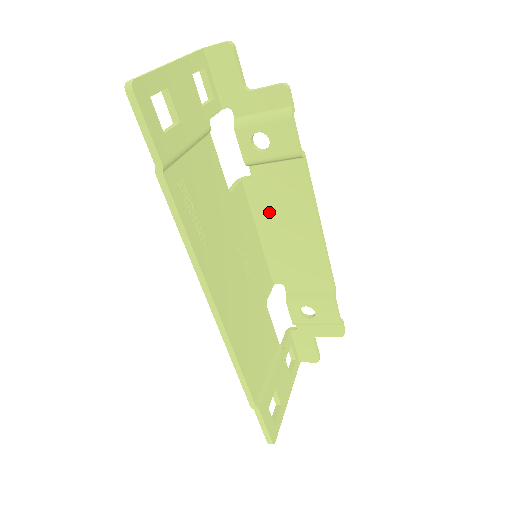
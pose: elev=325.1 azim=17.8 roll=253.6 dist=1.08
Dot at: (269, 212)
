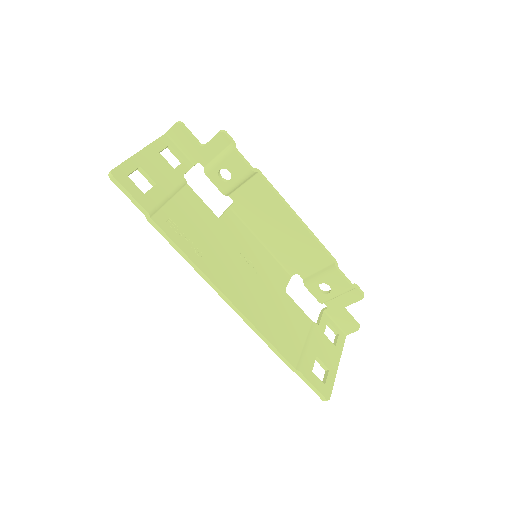
Dot at: (258, 222)
